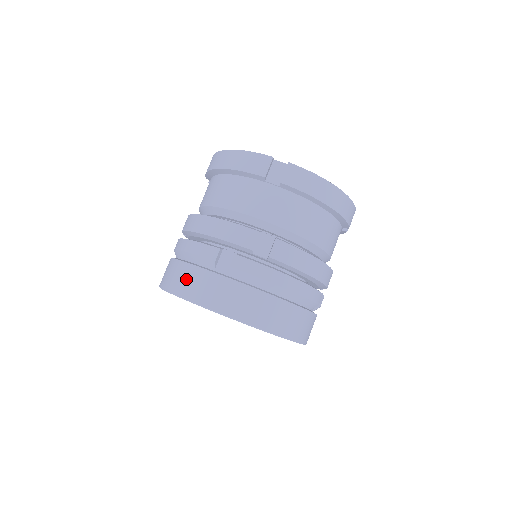
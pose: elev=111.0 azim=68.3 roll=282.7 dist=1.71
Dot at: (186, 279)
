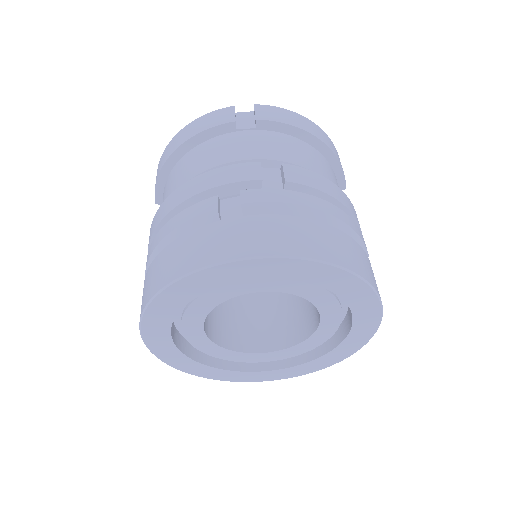
Dot at: (184, 252)
